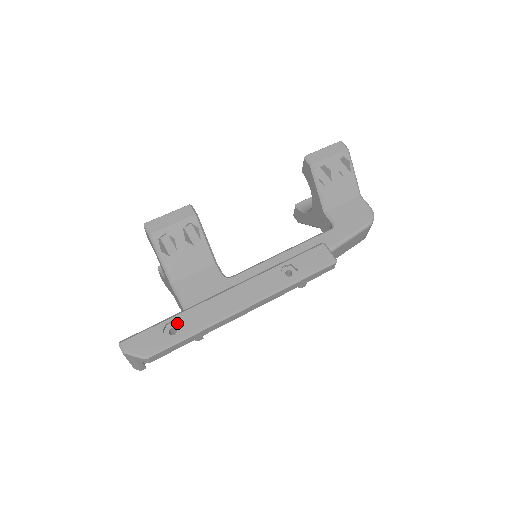
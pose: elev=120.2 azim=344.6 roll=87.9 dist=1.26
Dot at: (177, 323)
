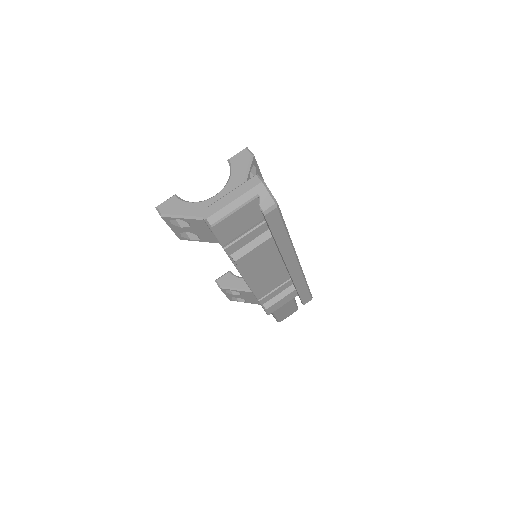
Dot at: occluded
